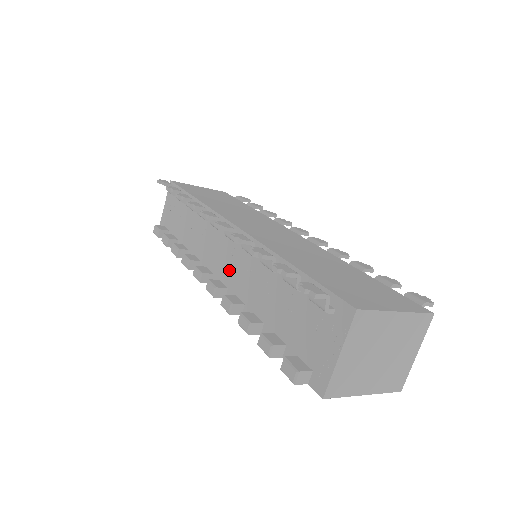
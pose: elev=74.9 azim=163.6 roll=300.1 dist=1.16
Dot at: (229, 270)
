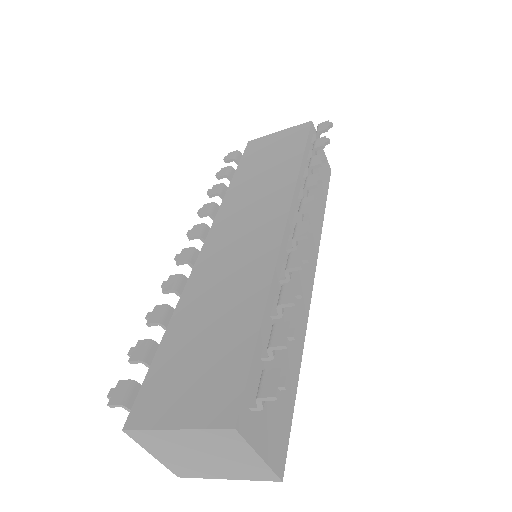
Dot at: occluded
